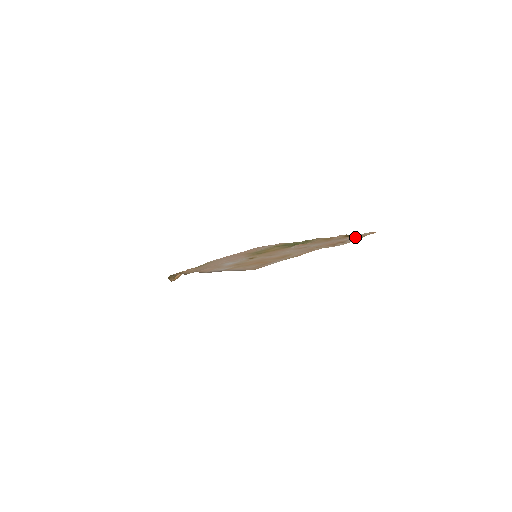
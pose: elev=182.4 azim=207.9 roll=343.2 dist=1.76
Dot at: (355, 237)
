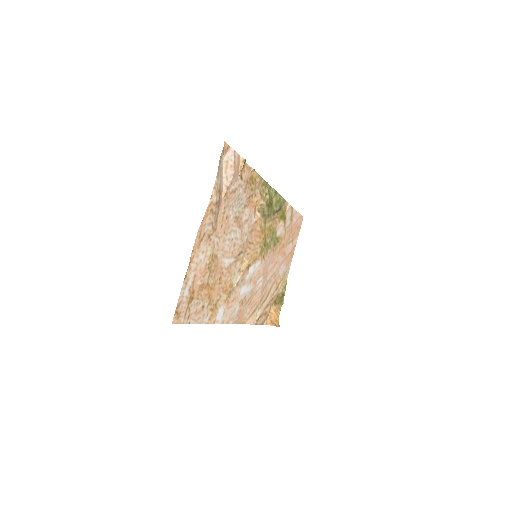
Dot at: (220, 173)
